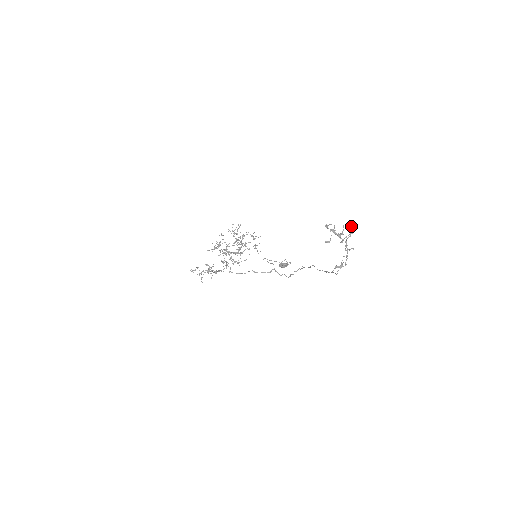
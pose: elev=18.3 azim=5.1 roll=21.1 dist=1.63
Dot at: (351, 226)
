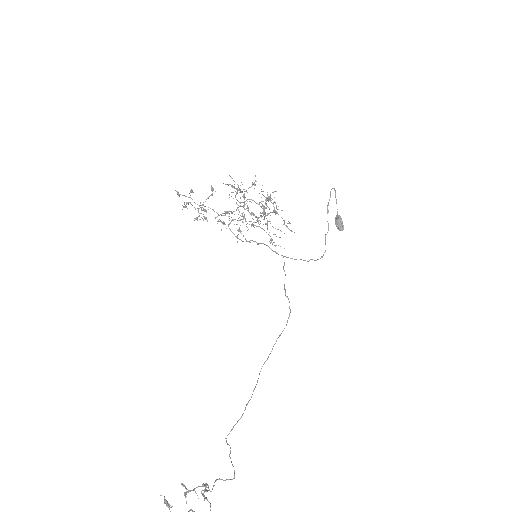
Dot at: out of frame
